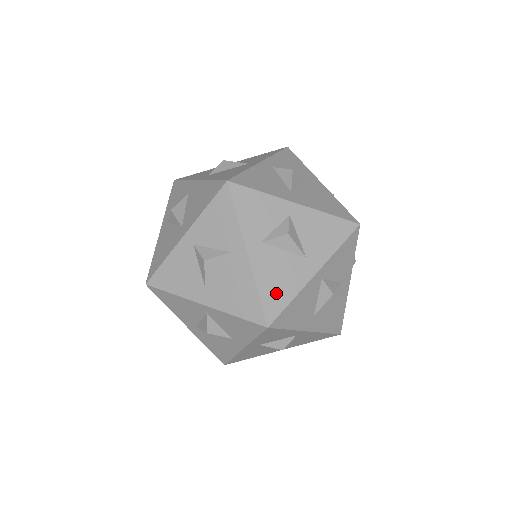
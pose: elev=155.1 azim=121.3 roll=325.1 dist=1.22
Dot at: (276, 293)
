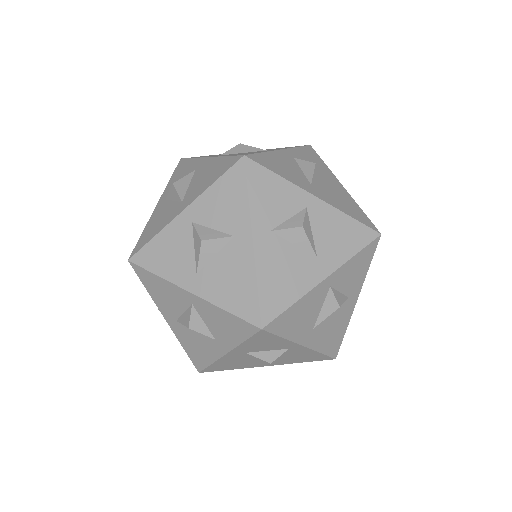
Dot at: occluded
